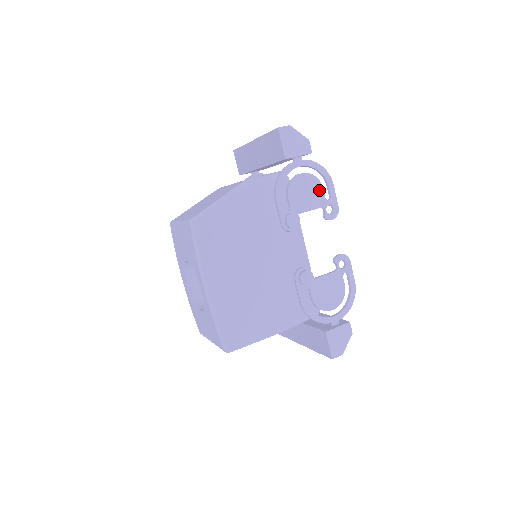
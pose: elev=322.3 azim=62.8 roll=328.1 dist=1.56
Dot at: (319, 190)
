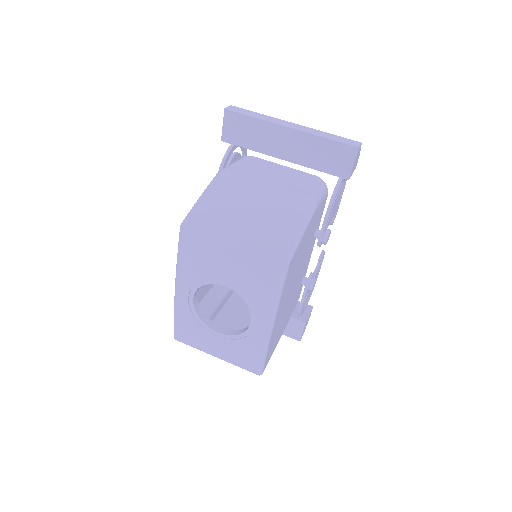
Dot at: (339, 199)
